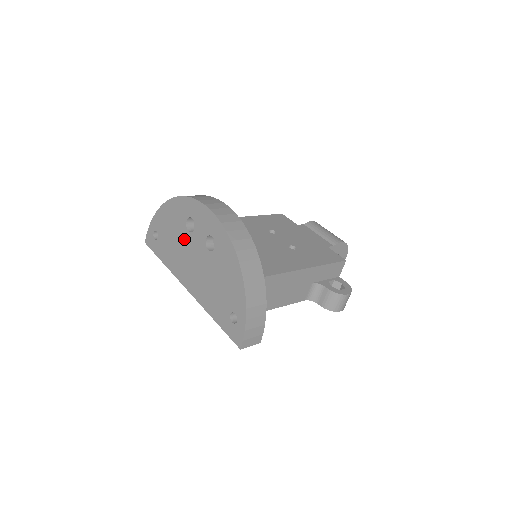
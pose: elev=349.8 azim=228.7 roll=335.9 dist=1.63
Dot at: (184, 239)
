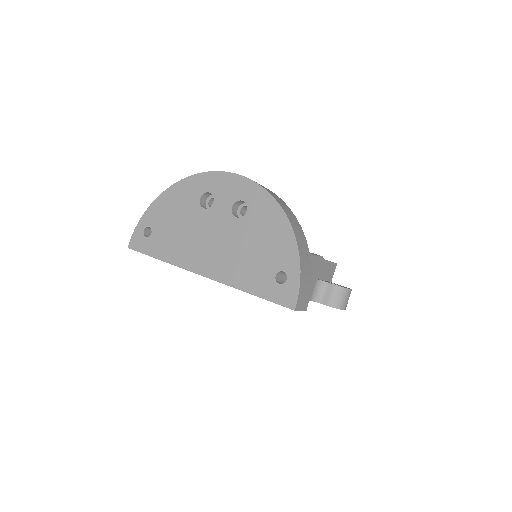
Dot at: (197, 219)
